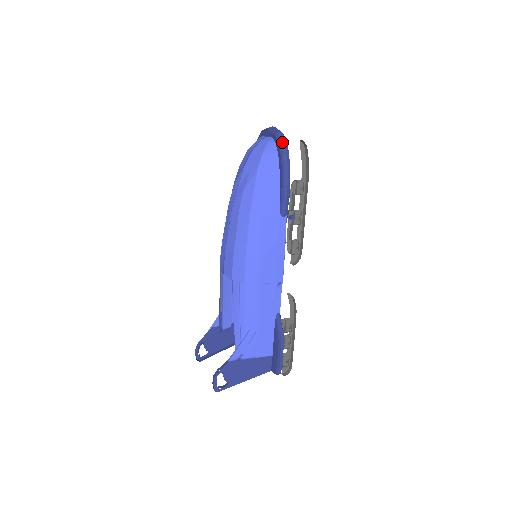
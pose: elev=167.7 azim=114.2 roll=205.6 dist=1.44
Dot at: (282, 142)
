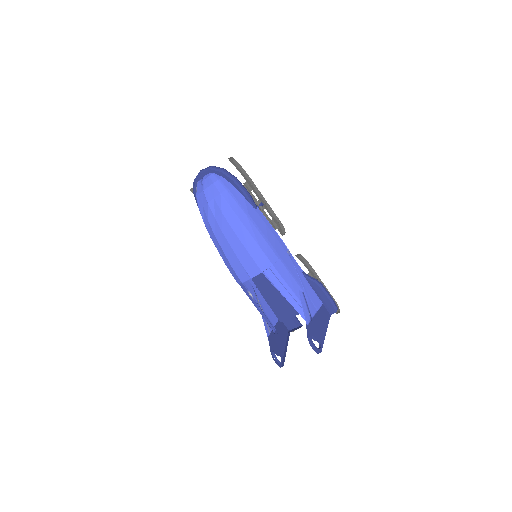
Dot at: (219, 168)
